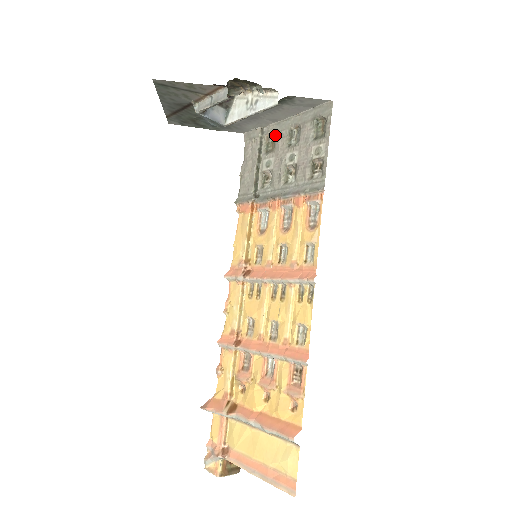
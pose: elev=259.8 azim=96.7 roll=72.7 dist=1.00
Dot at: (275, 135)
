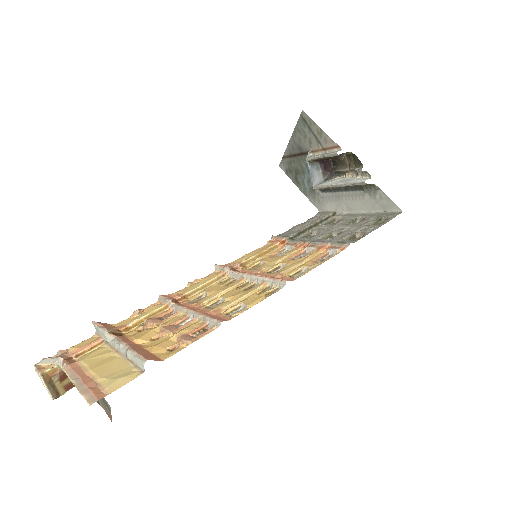
Dot at: occluded
